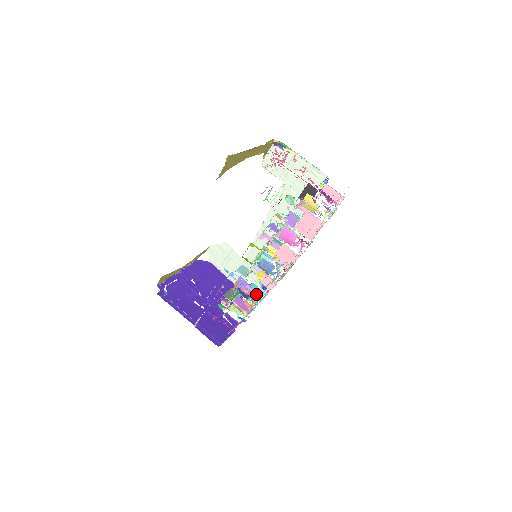
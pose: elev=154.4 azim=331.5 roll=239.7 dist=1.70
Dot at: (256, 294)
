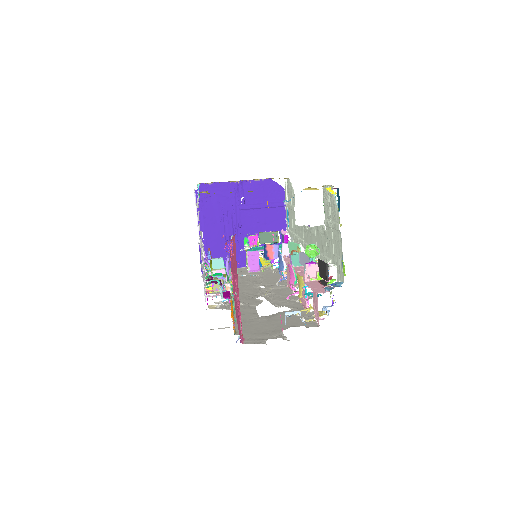
Dot at: occluded
